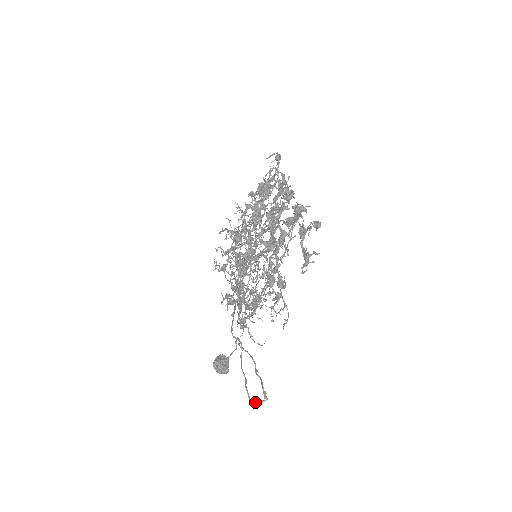
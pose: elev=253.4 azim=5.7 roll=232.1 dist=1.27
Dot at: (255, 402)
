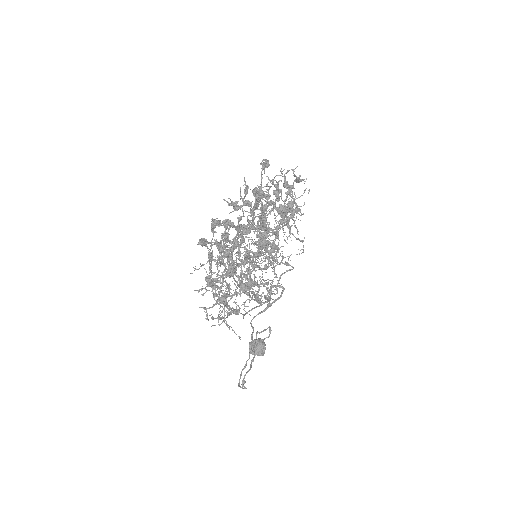
Dot at: occluded
